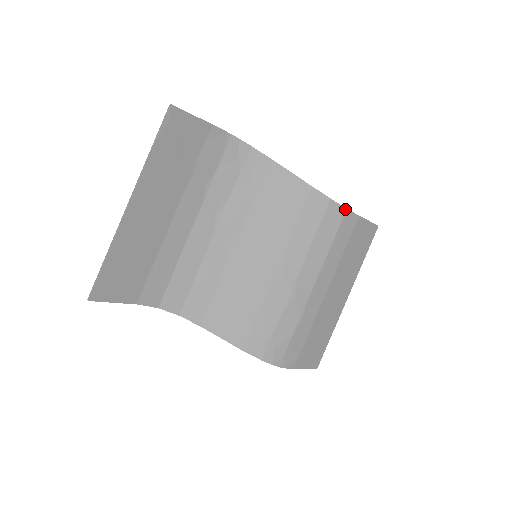
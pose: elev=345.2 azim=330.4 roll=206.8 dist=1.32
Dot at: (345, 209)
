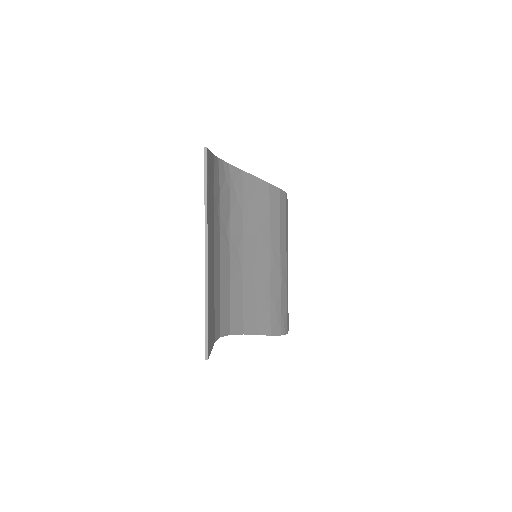
Dot at: (285, 193)
